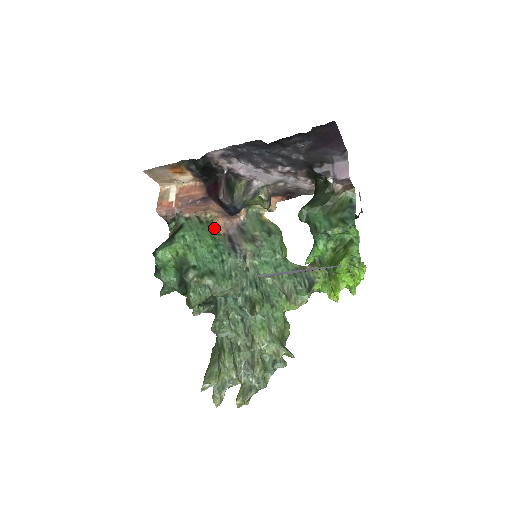
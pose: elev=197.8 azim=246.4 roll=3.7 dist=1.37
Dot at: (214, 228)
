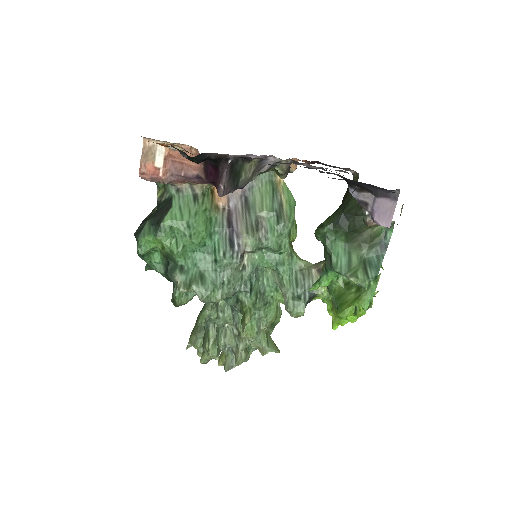
Dot at: (211, 202)
